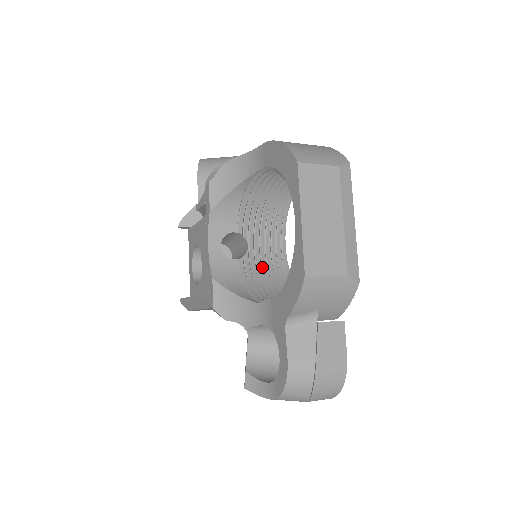
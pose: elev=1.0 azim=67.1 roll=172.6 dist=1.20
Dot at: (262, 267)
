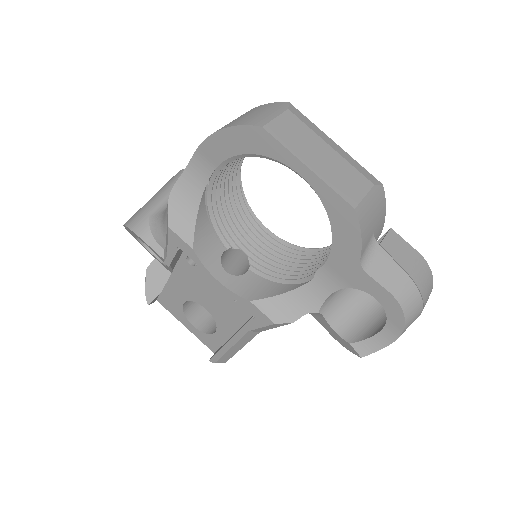
Dot at: (270, 260)
